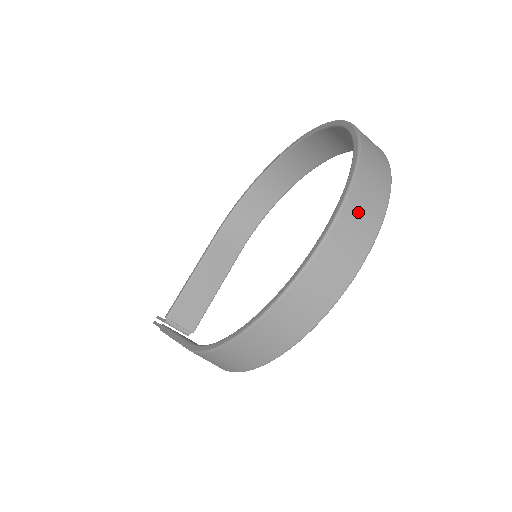
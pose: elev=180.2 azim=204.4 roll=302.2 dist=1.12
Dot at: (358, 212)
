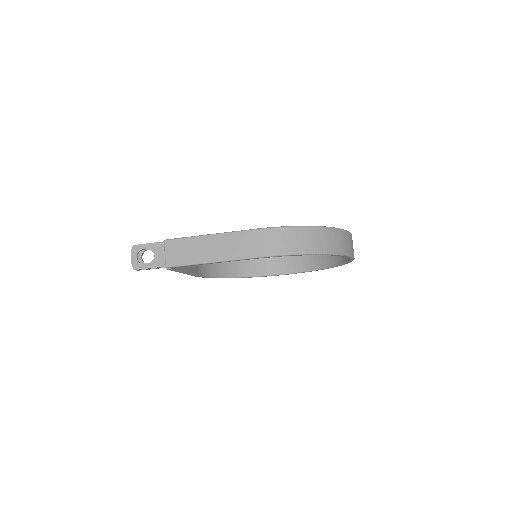
Dot at: occluded
